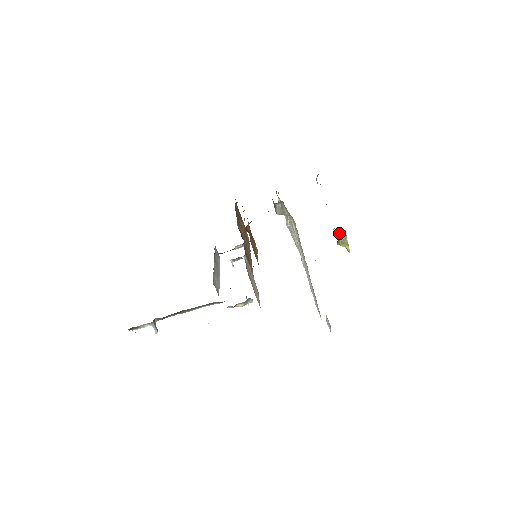
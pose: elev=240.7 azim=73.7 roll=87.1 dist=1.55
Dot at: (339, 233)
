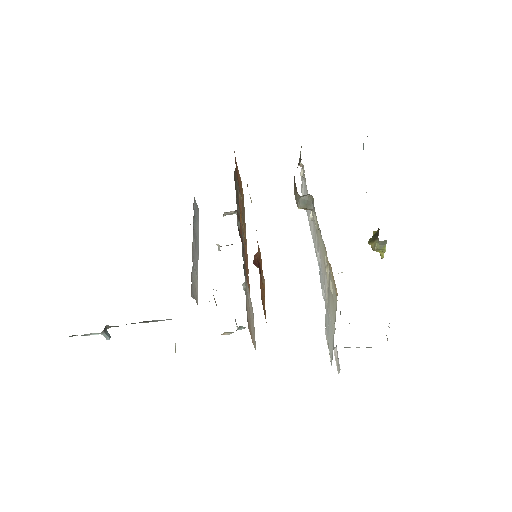
Dot at: (377, 237)
